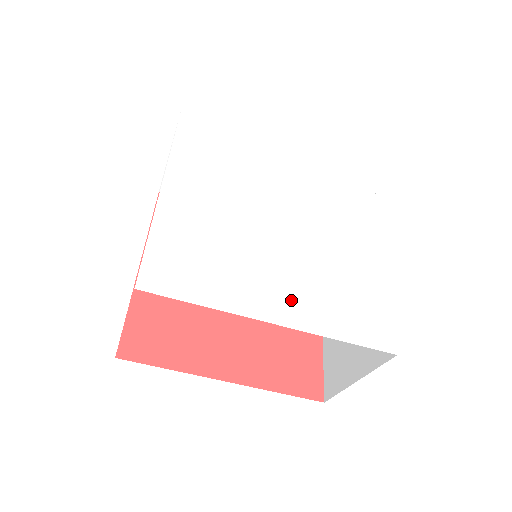
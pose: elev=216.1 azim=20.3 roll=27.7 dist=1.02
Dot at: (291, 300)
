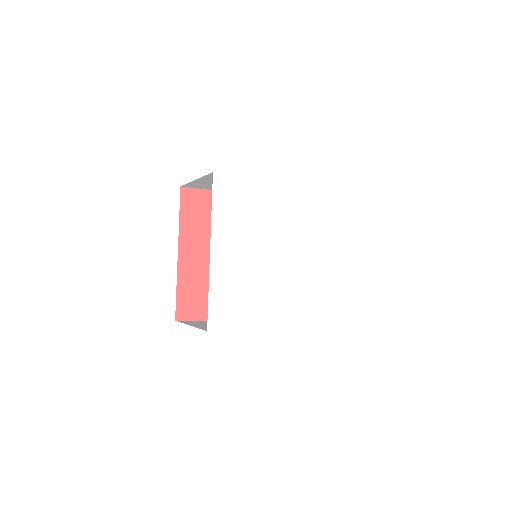
Dot at: (282, 313)
